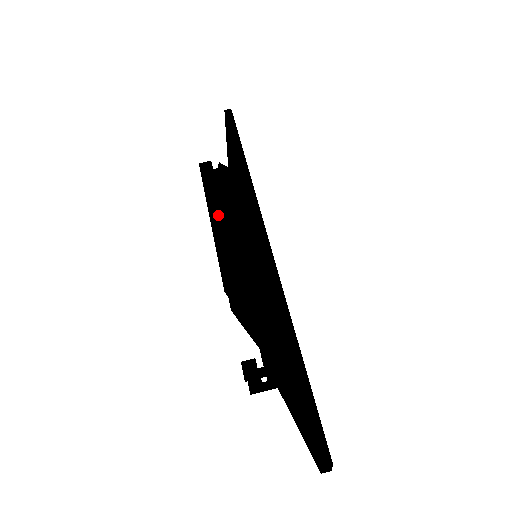
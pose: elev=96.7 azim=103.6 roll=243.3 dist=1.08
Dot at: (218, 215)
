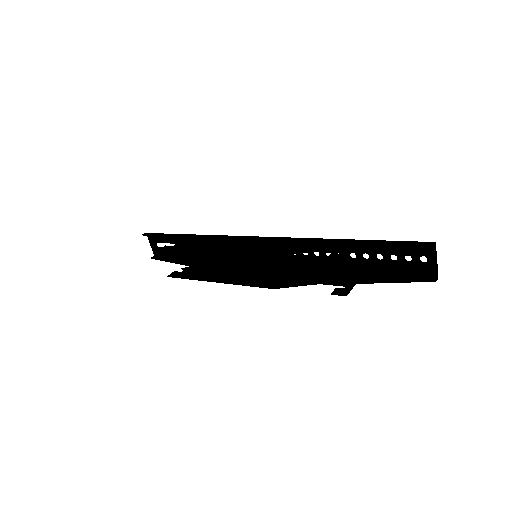
Dot at: (208, 250)
